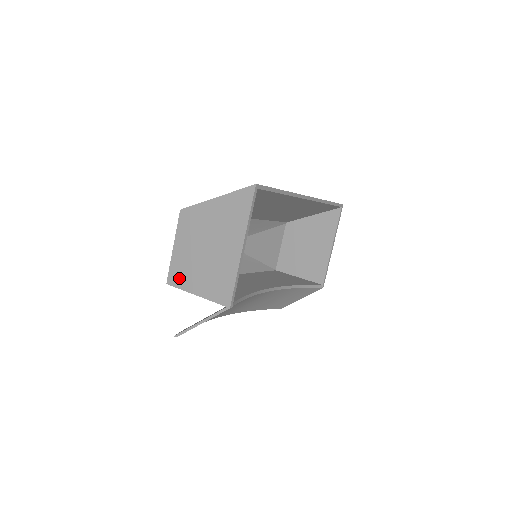
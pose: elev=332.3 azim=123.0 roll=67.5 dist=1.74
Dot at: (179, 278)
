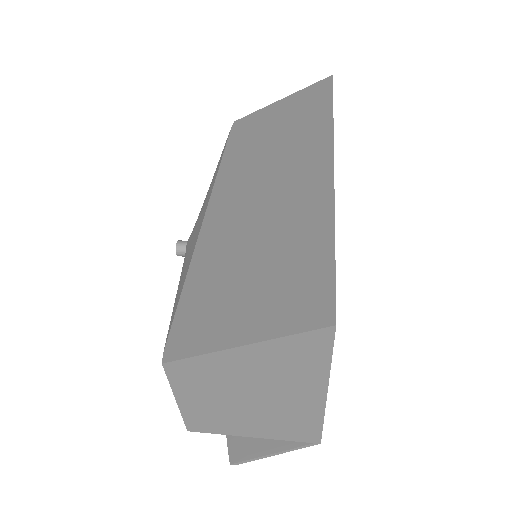
Dot at: (209, 426)
